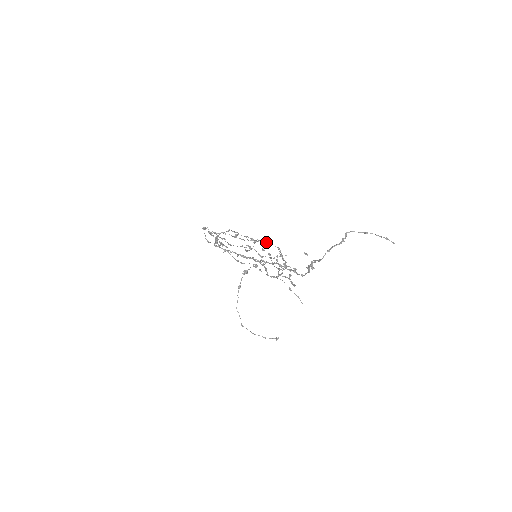
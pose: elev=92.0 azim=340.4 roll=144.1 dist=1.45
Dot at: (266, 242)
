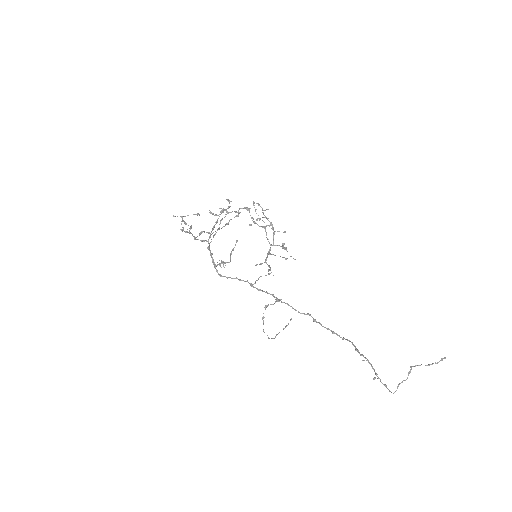
Dot at: (246, 207)
